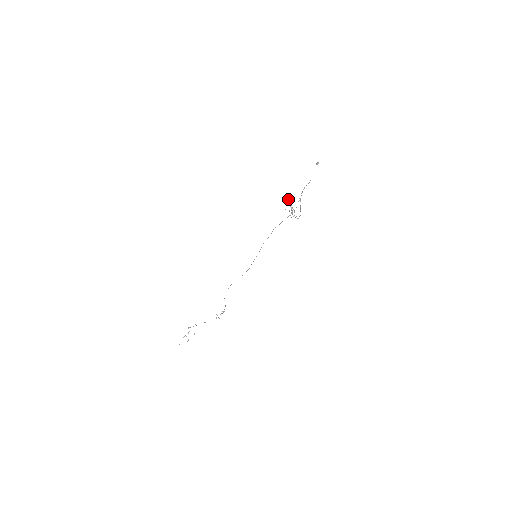
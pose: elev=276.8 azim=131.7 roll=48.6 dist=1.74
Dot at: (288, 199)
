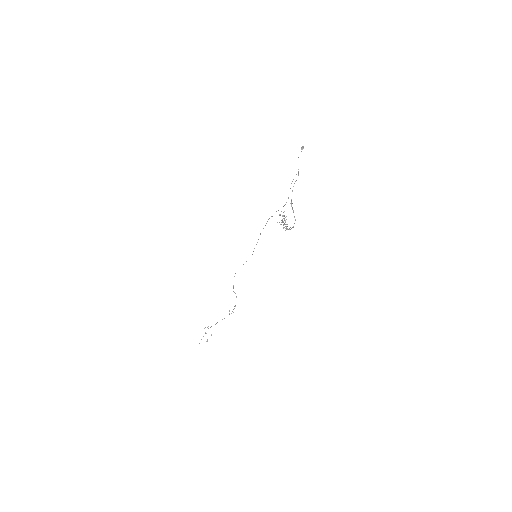
Dot at: occluded
